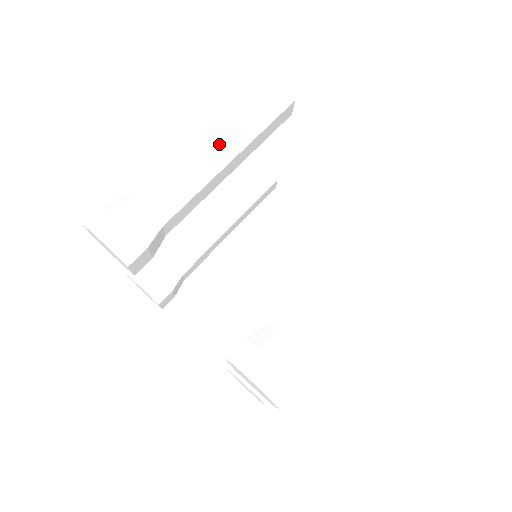
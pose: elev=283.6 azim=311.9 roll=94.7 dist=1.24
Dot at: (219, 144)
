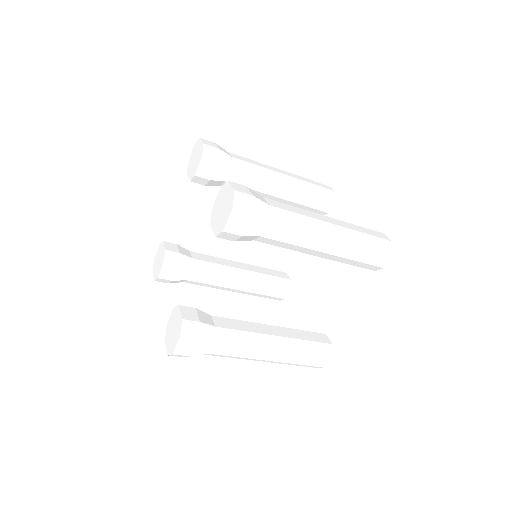
Dot at: (285, 174)
